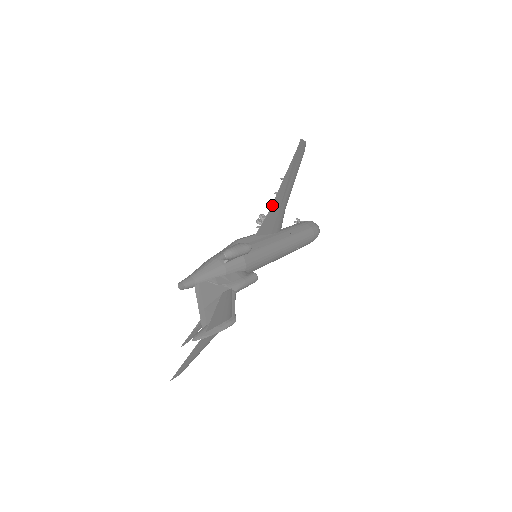
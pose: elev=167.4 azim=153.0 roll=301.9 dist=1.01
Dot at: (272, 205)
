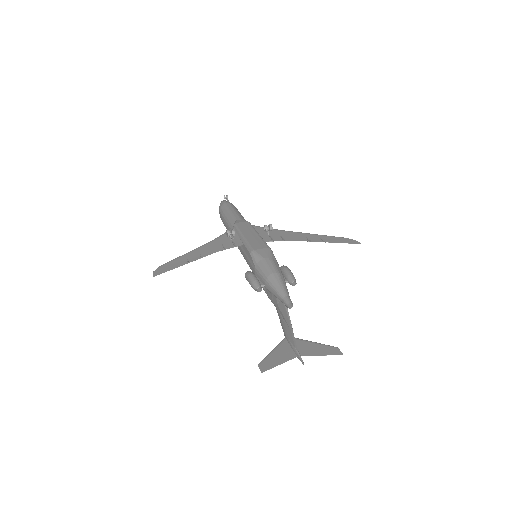
Dot at: (297, 240)
